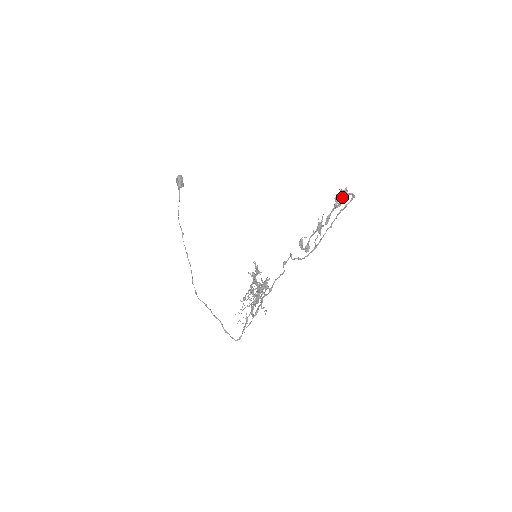
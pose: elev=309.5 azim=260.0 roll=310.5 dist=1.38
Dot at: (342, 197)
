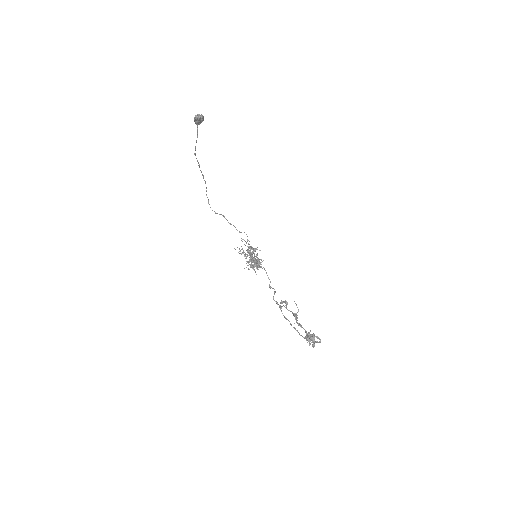
Dot at: (309, 344)
